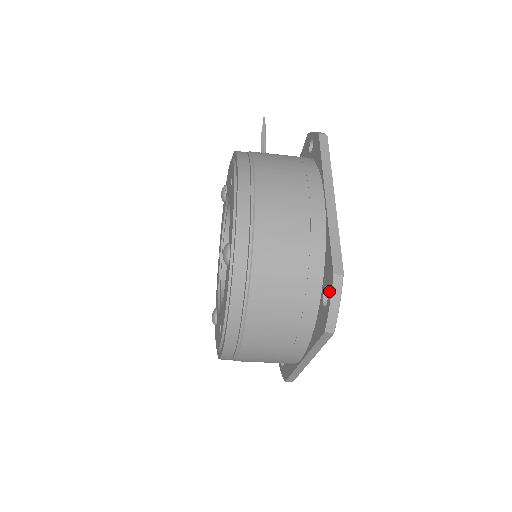
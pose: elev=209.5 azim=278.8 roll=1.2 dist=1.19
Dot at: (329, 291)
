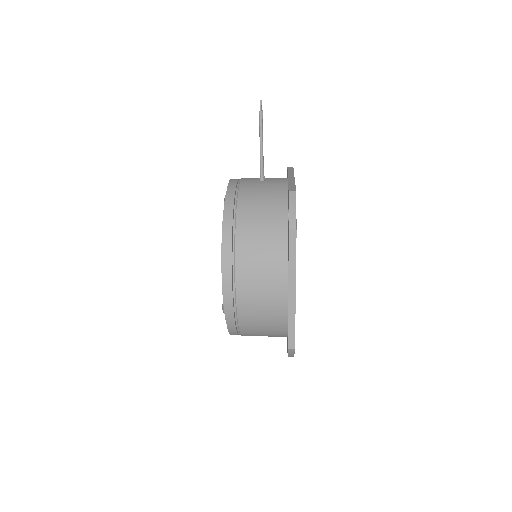
Dot at: occluded
